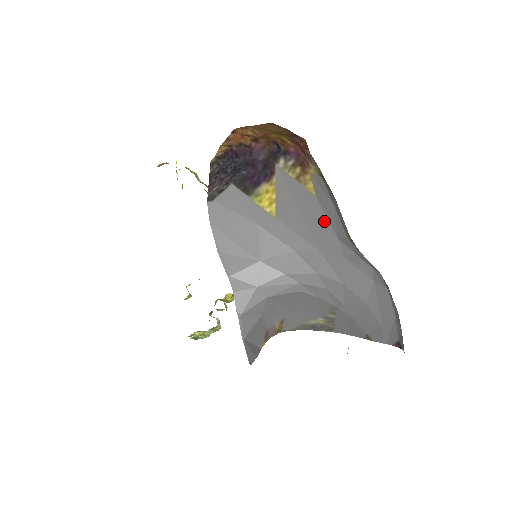
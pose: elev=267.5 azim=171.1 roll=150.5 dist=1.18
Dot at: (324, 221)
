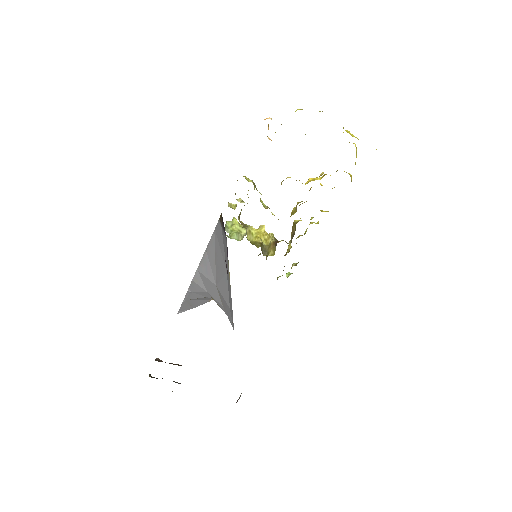
Dot at: occluded
